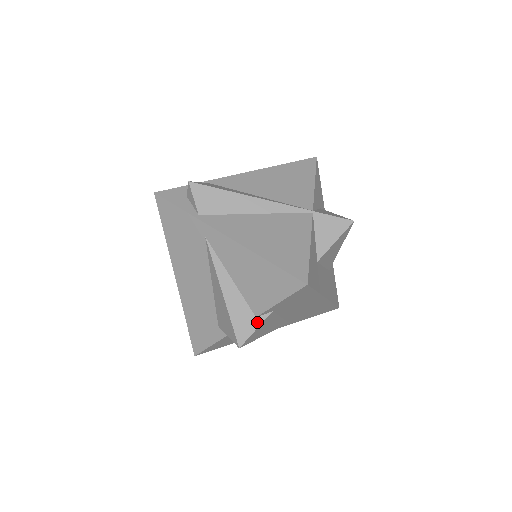
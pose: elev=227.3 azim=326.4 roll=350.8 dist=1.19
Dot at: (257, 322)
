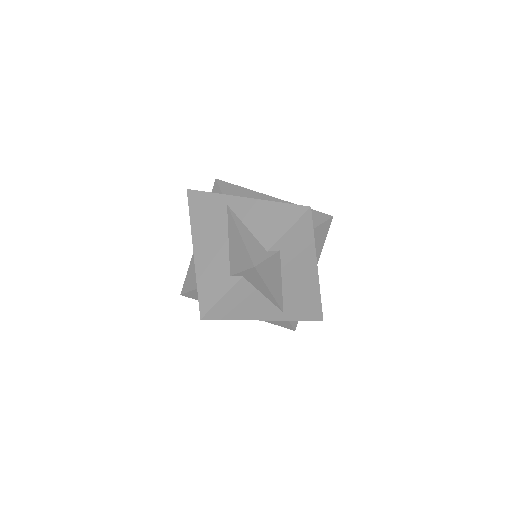
Dot at: (268, 254)
